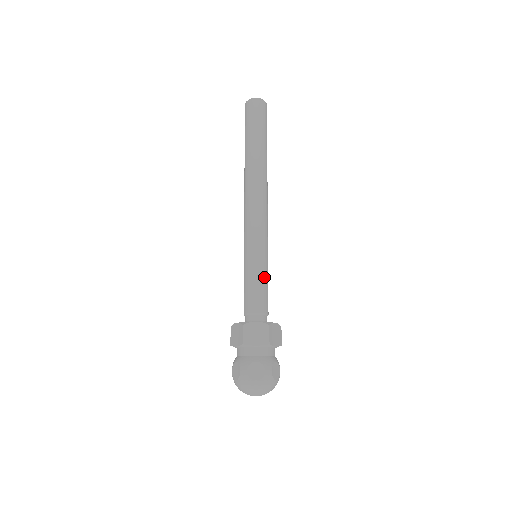
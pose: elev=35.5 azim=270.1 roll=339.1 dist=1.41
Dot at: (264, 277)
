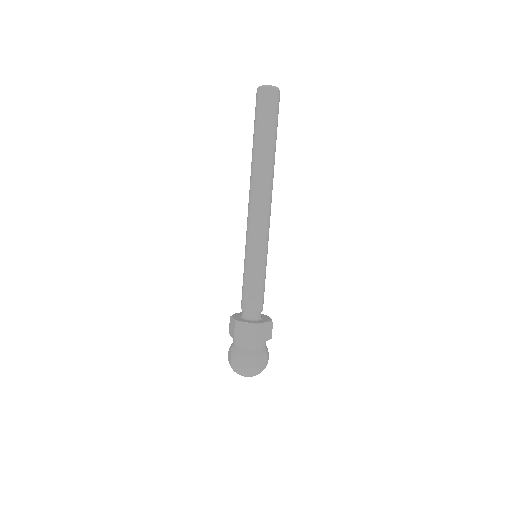
Dot at: (259, 280)
